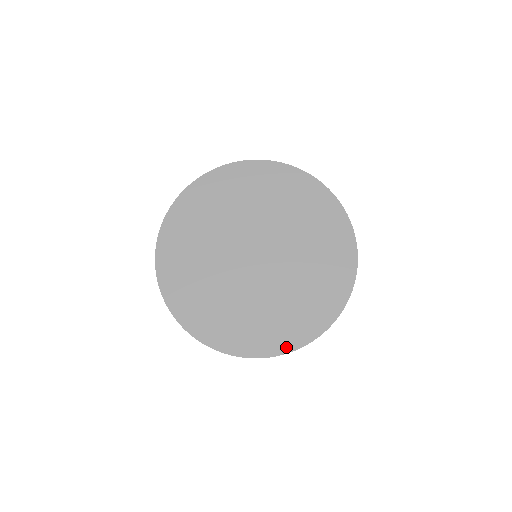
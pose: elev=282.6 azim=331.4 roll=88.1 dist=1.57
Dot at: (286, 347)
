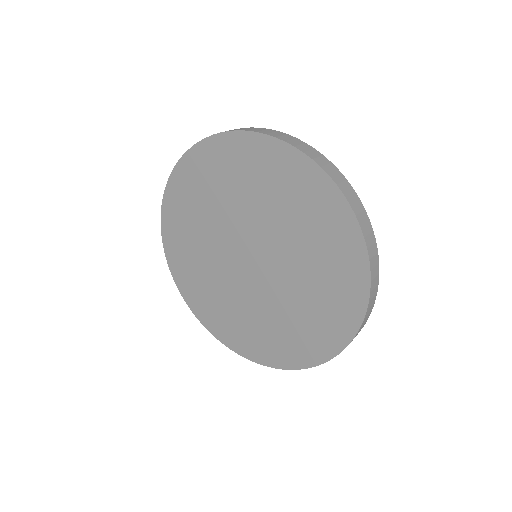
Dot at: (212, 329)
